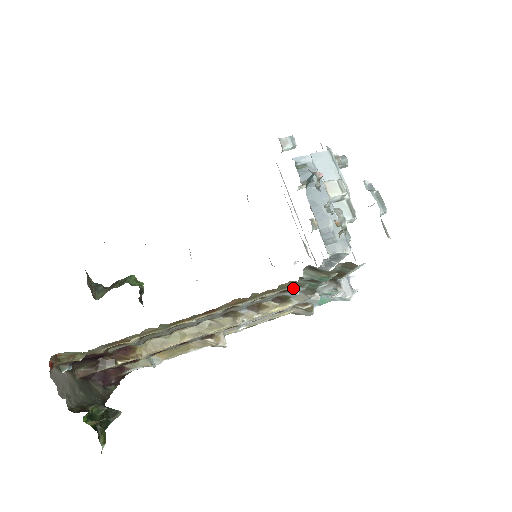
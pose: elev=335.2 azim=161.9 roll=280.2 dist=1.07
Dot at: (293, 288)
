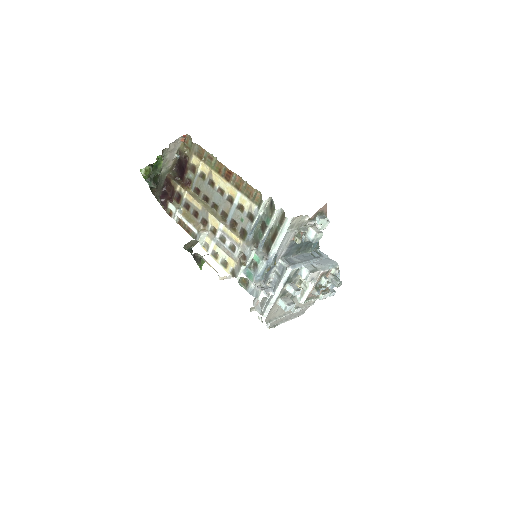
Dot at: (256, 211)
